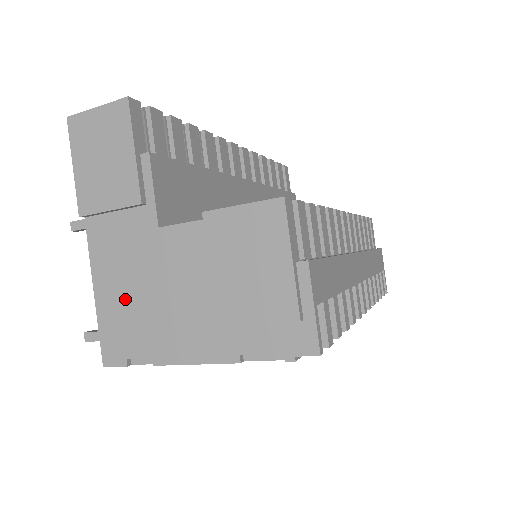
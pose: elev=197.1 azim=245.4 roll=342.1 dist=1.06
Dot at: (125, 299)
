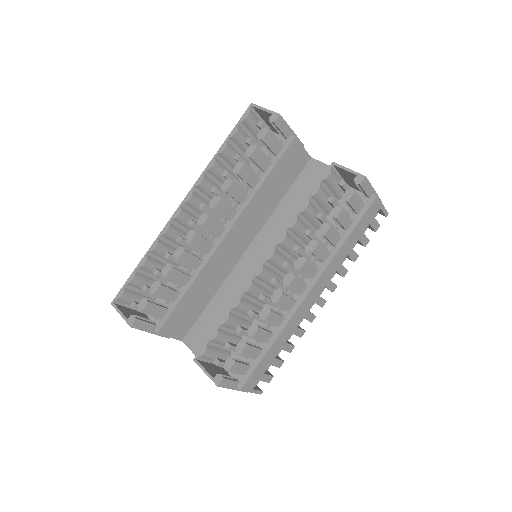
Dot at: occluded
